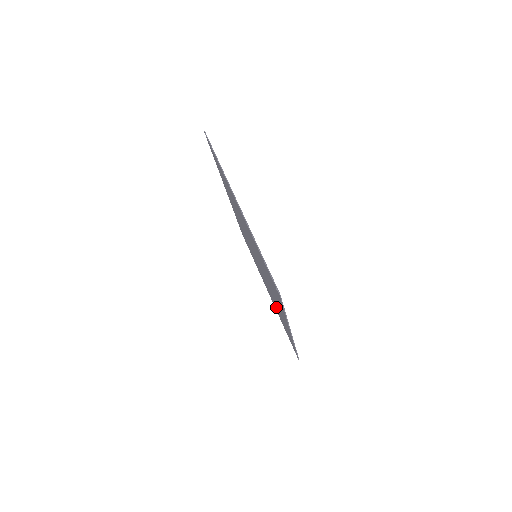
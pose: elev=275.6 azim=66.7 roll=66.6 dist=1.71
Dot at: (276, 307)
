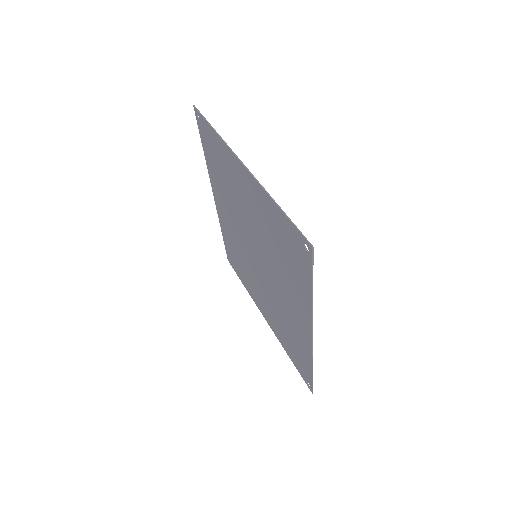
Dot at: (281, 325)
